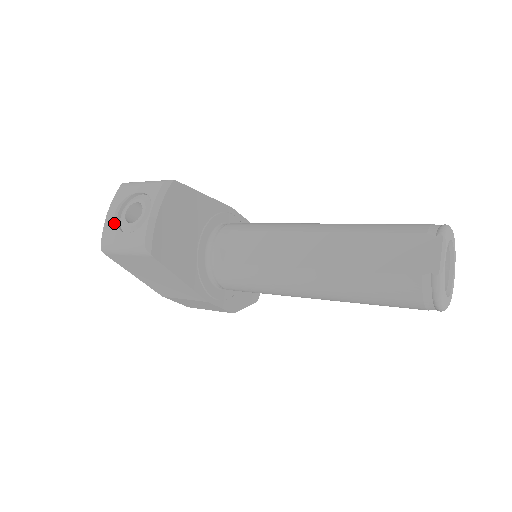
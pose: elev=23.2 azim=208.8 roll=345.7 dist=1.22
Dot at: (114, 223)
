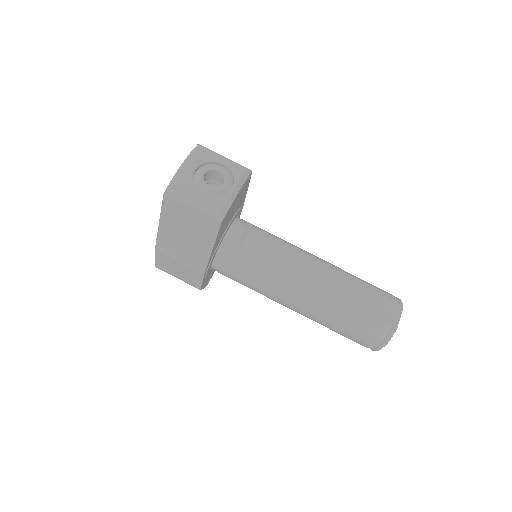
Dot at: (192, 177)
